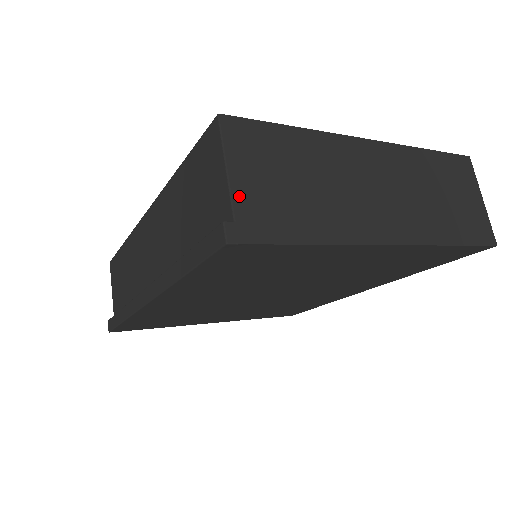
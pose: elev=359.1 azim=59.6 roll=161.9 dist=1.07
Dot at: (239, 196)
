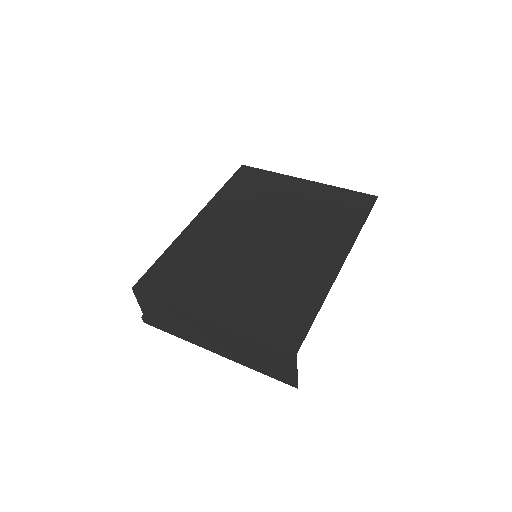
Dot at: (145, 313)
